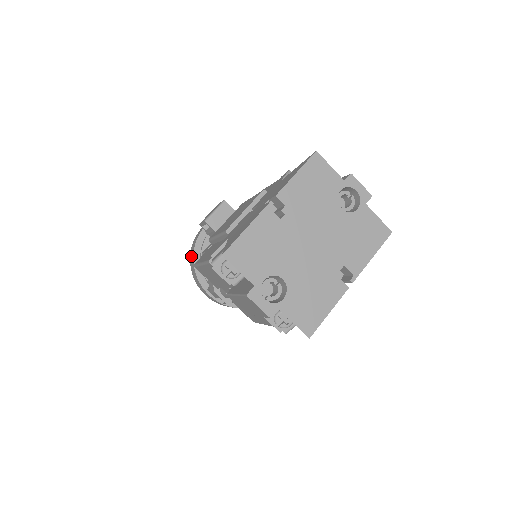
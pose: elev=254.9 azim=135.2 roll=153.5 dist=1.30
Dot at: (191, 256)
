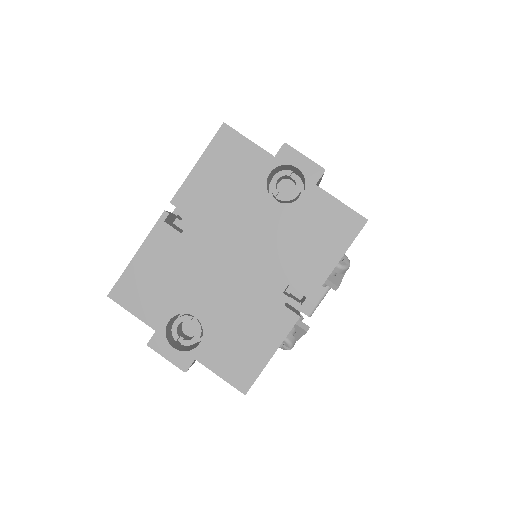
Dot at: occluded
